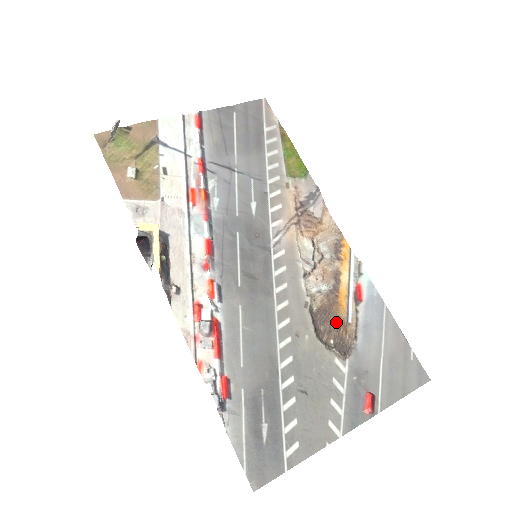
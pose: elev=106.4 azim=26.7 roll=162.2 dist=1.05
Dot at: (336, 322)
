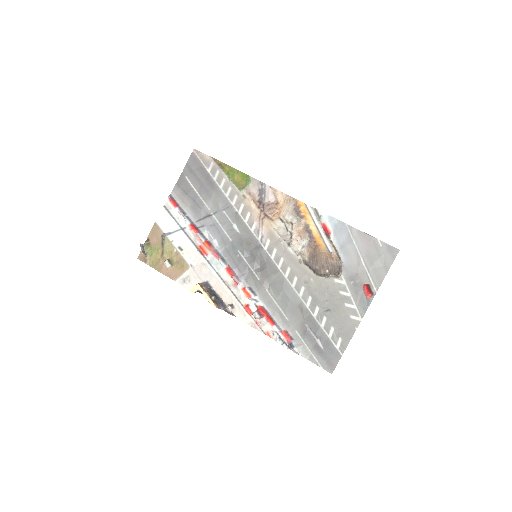
Dot at: (323, 258)
